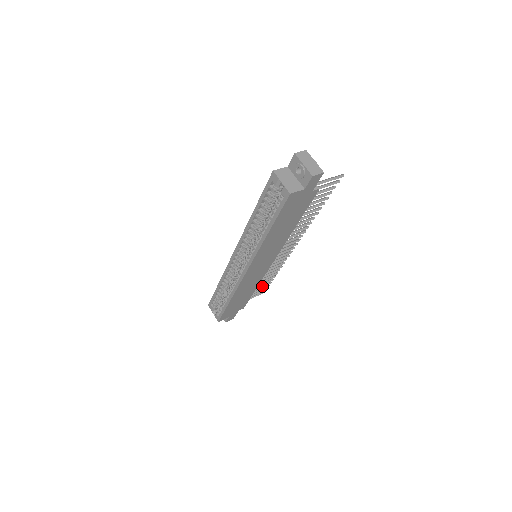
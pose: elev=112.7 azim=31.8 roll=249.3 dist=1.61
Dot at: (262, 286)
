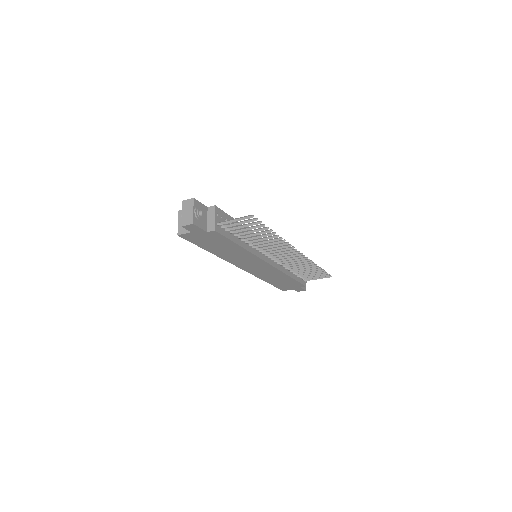
Dot at: (314, 273)
